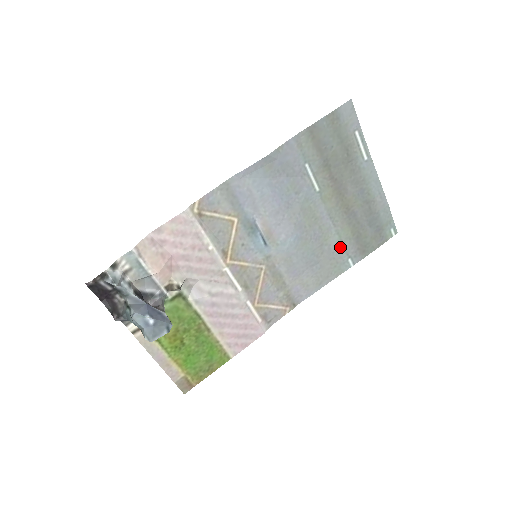
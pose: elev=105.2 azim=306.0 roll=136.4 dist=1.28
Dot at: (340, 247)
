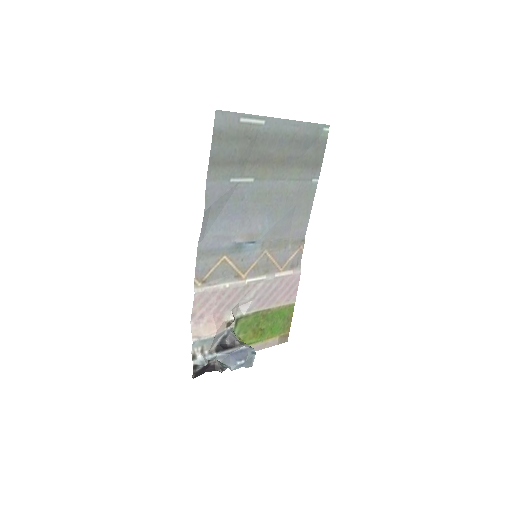
Dot at: (300, 183)
